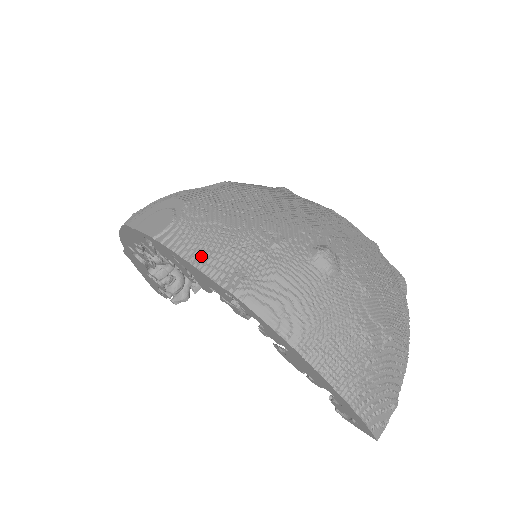
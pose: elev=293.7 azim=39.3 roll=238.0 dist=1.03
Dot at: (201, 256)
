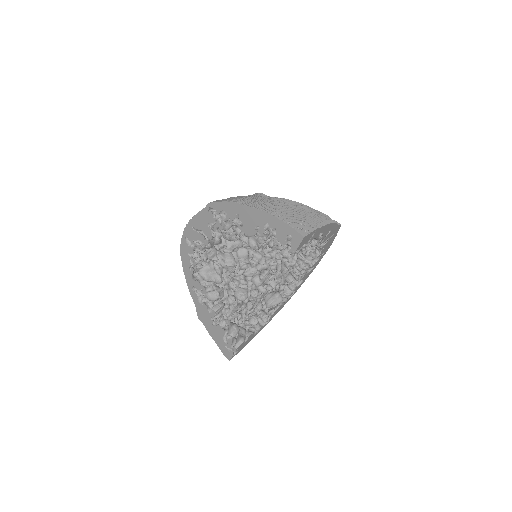
Dot at: occluded
